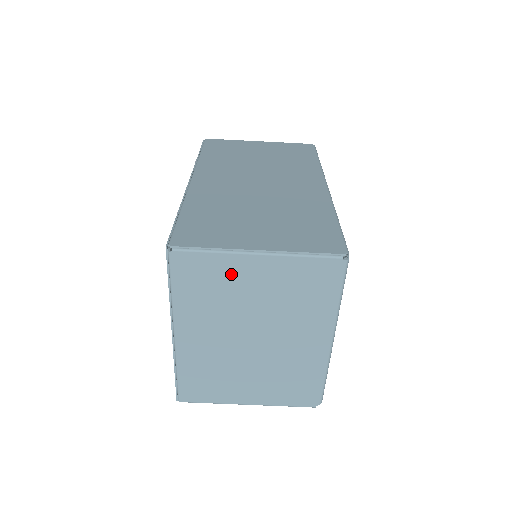
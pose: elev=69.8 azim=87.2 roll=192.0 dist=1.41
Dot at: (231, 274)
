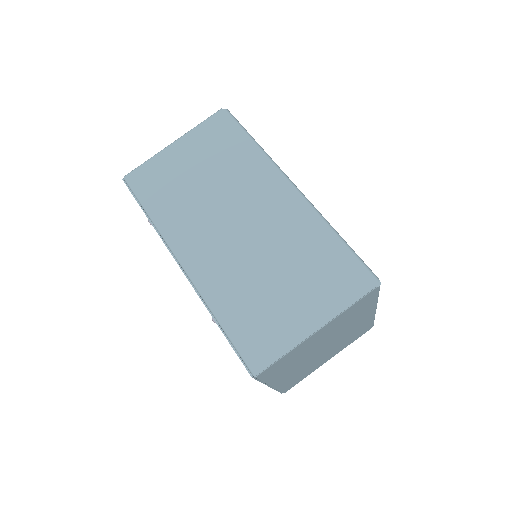
Dot at: (302, 348)
